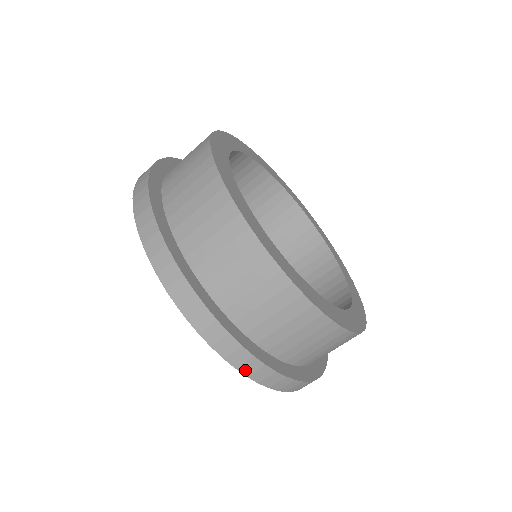
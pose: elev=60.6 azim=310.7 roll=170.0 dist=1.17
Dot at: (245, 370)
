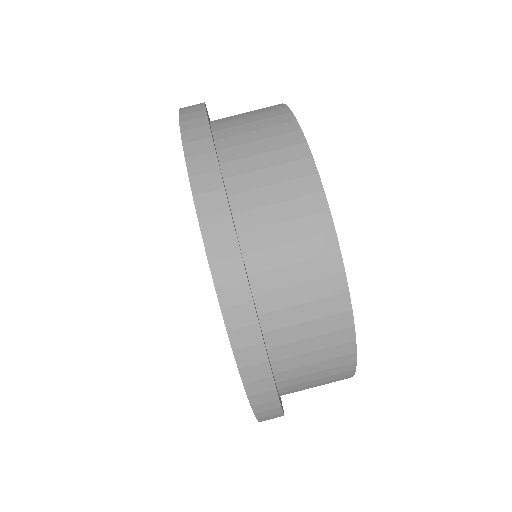
Dot at: (242, 358)
